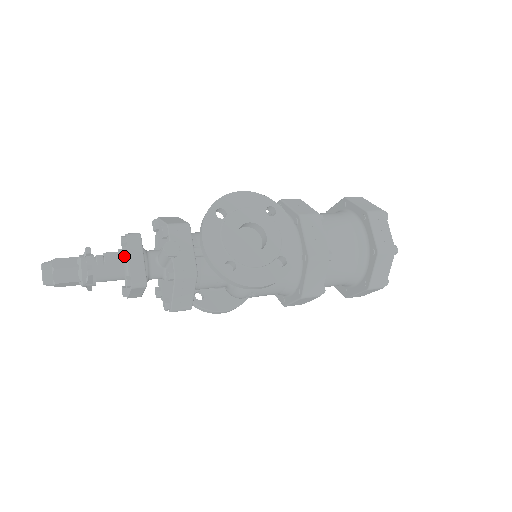
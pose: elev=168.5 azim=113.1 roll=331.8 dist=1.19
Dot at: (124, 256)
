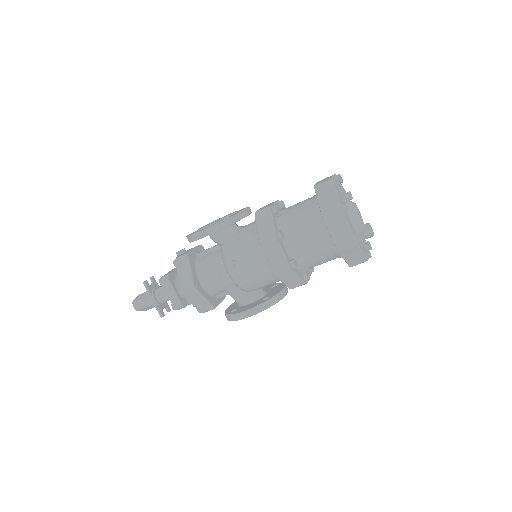
Dot at: occluded
